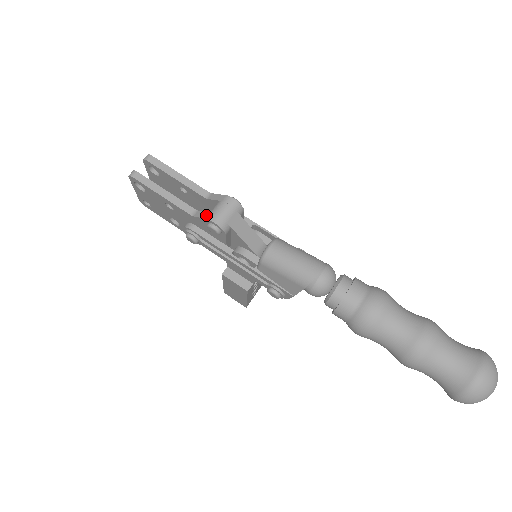
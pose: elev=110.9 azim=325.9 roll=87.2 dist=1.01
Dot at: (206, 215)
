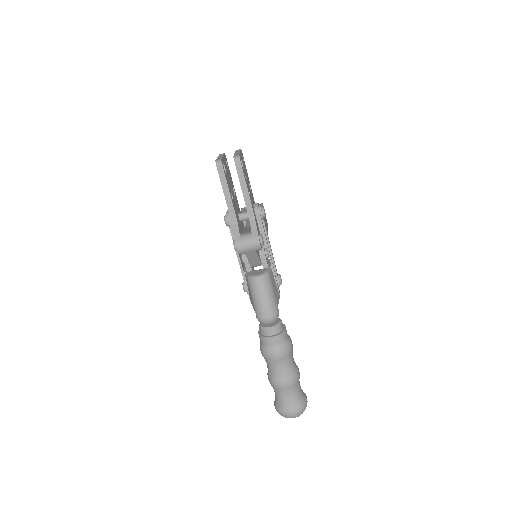
Dot at: (237, 237)
